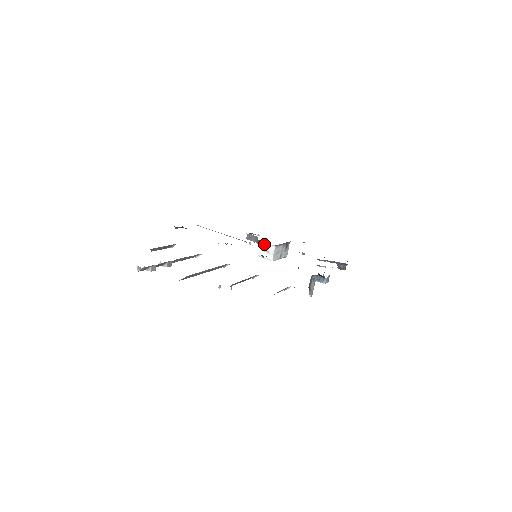
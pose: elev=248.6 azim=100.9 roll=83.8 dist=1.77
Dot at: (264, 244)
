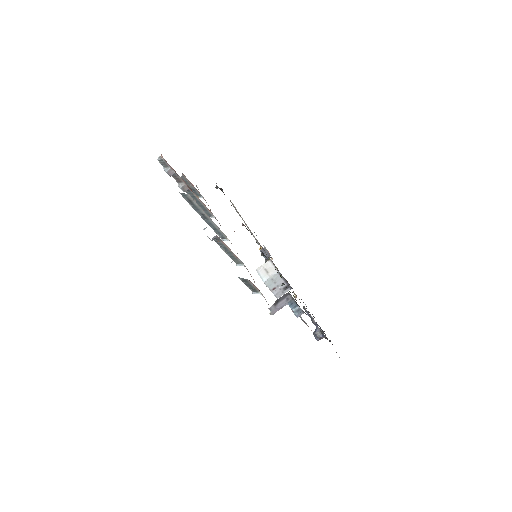
Dot at: (270, 263)
